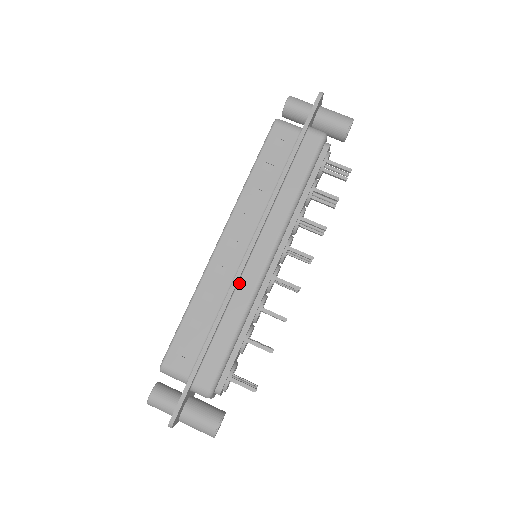
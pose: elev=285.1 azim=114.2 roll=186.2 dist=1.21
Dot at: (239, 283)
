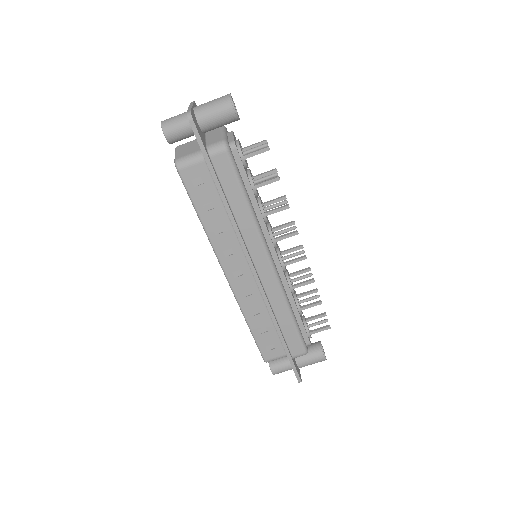
Dot at: (266, 293)
